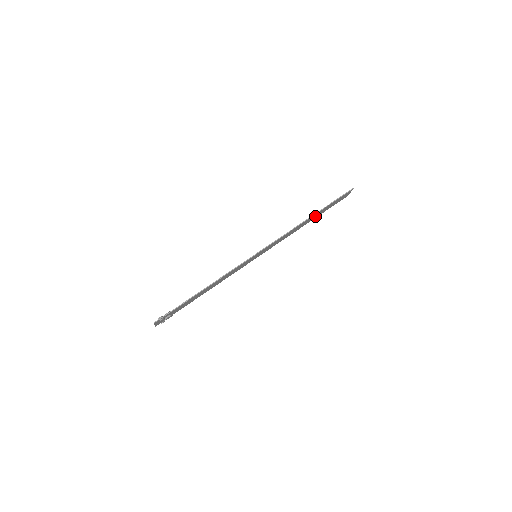
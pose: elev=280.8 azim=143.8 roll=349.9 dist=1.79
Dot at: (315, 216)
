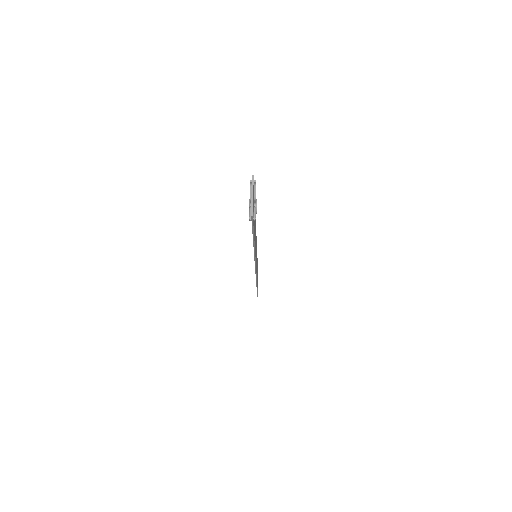
Dot at: occluded
